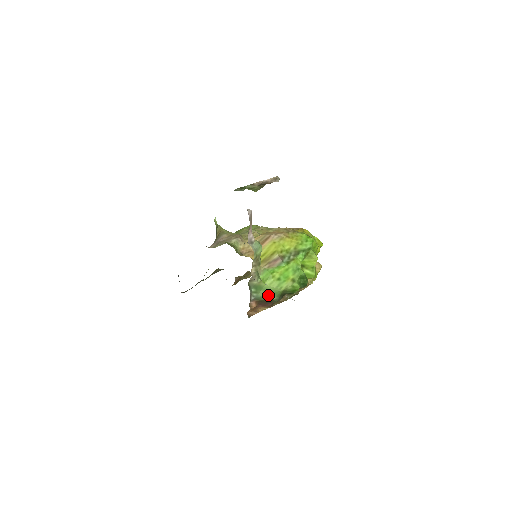
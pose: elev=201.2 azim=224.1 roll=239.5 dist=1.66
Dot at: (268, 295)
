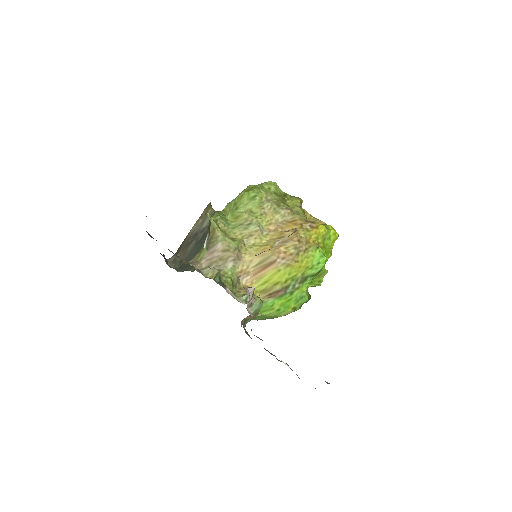
Dot at: (264, 319)
